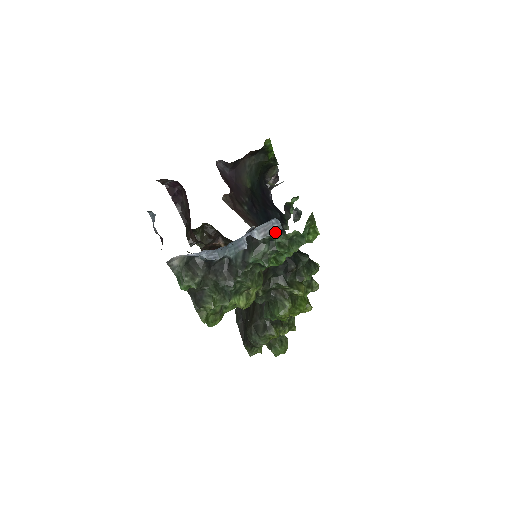
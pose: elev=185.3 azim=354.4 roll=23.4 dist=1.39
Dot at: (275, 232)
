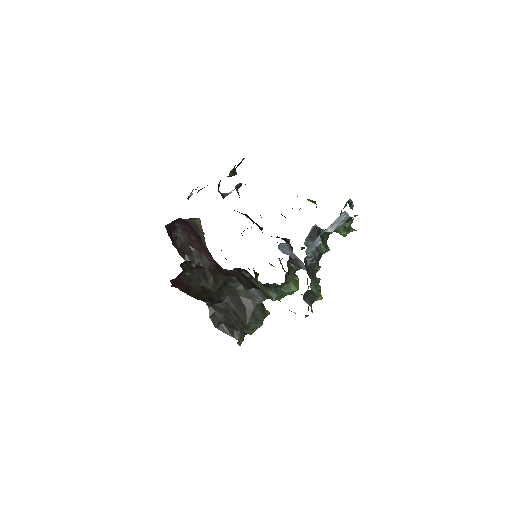
Dot at: (345, 221)
